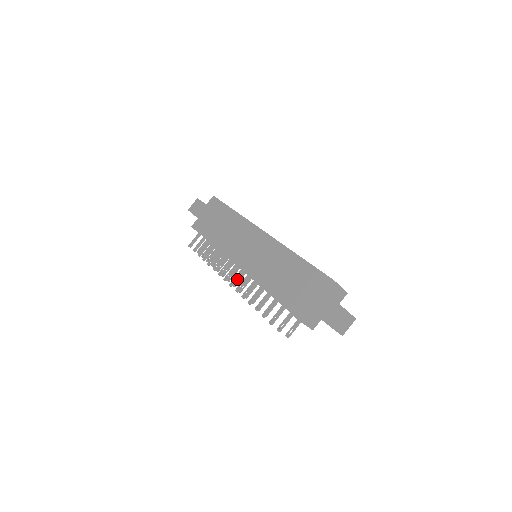
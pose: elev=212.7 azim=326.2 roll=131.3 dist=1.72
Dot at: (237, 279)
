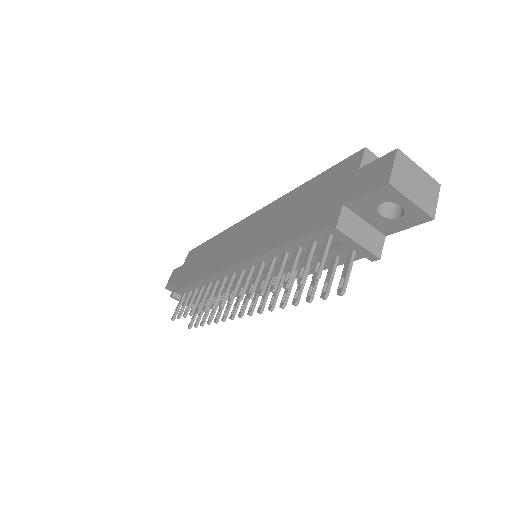
Dot at: (236, 289)
